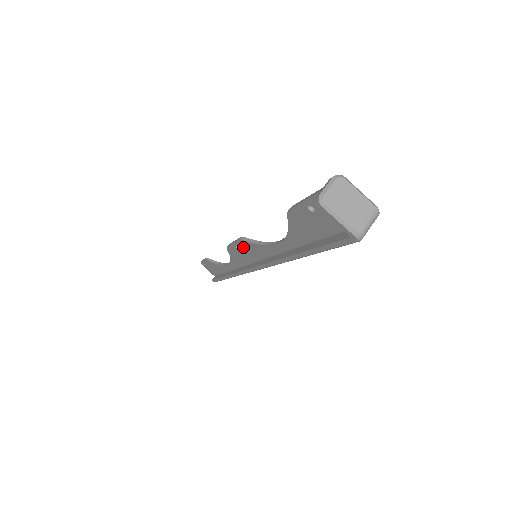
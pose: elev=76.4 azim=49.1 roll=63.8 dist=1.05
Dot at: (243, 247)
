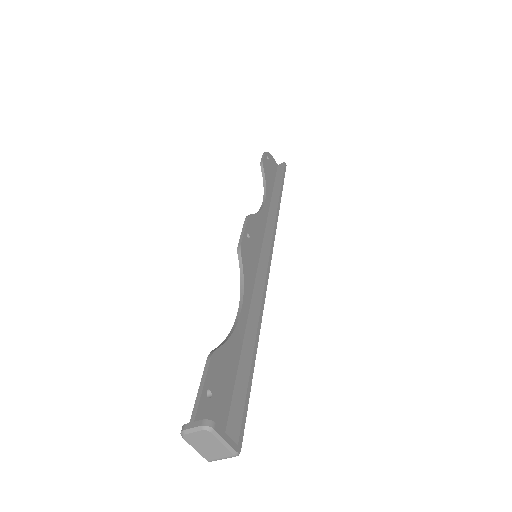
Dot at: occluded
